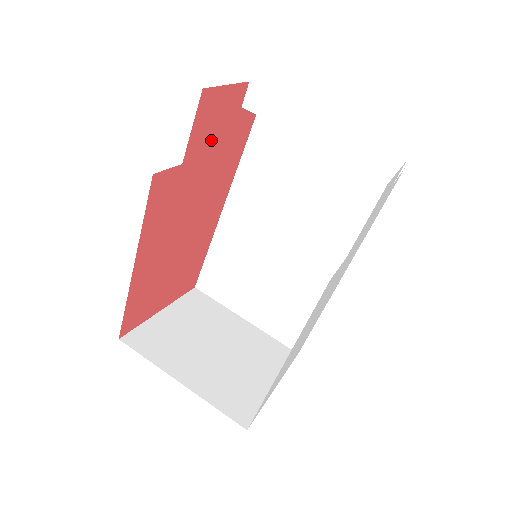
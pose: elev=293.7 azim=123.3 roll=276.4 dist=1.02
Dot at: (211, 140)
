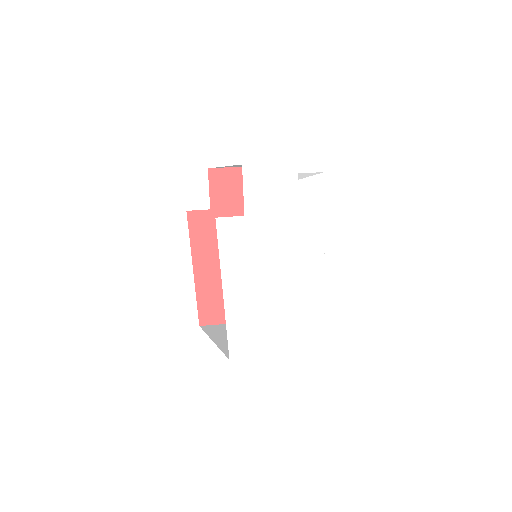
Dot at: (233, 198)
